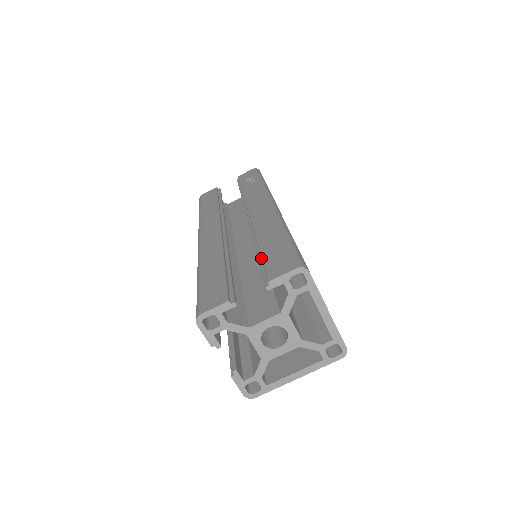
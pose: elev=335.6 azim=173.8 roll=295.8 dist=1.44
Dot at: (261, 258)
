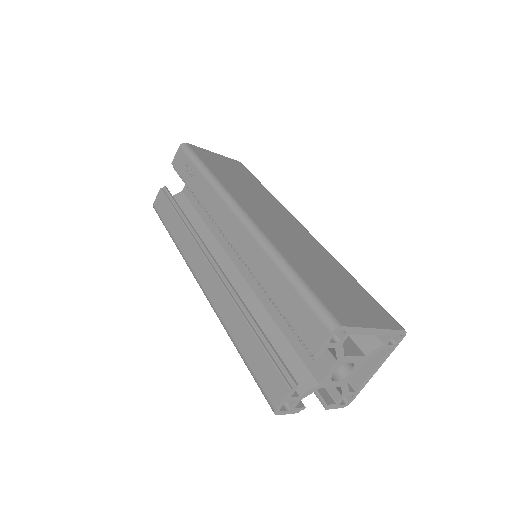
Dot at: (282, 314)
